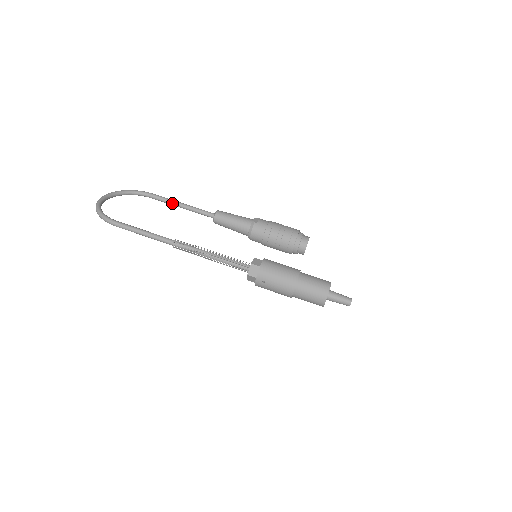
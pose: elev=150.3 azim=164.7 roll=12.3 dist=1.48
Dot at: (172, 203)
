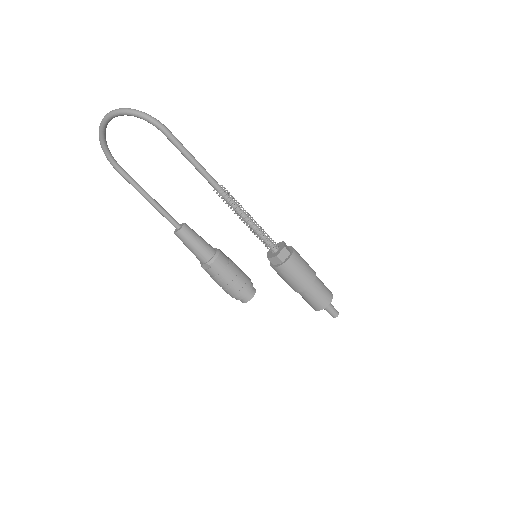
Dot at: (142, 188)
